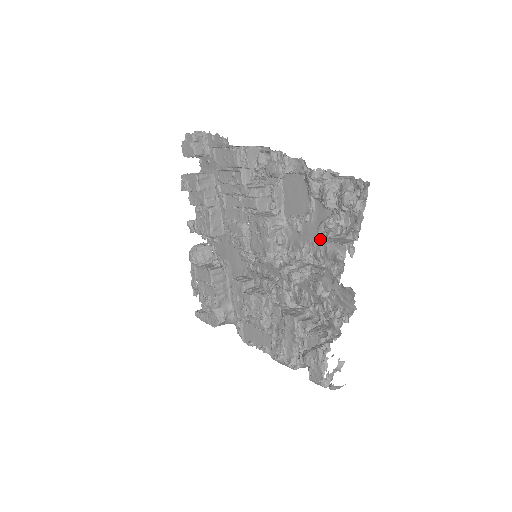
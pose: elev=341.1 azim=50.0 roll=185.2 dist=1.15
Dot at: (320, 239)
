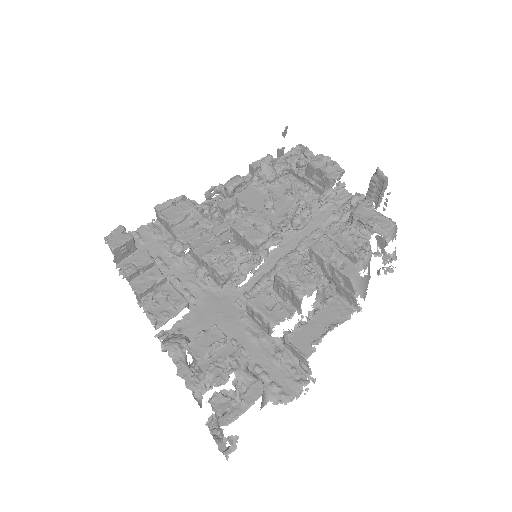
Dot at: (292, 202)
